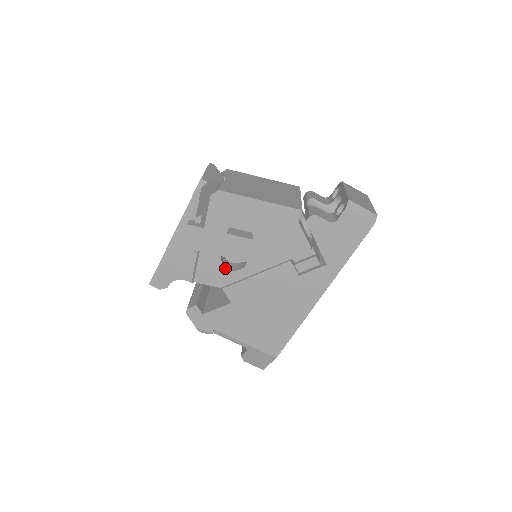
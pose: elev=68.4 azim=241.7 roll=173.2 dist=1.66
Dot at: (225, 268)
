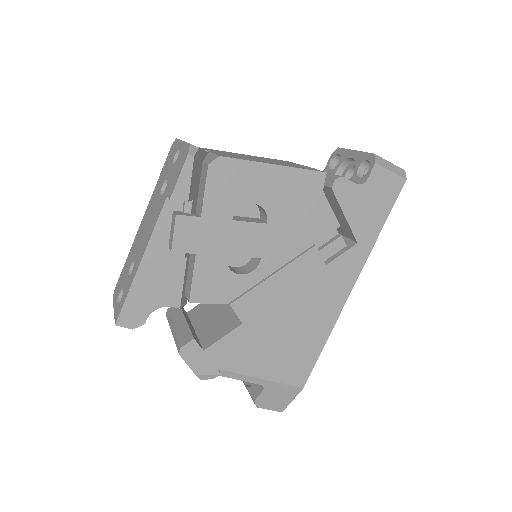
Dot at: (232, 273)
